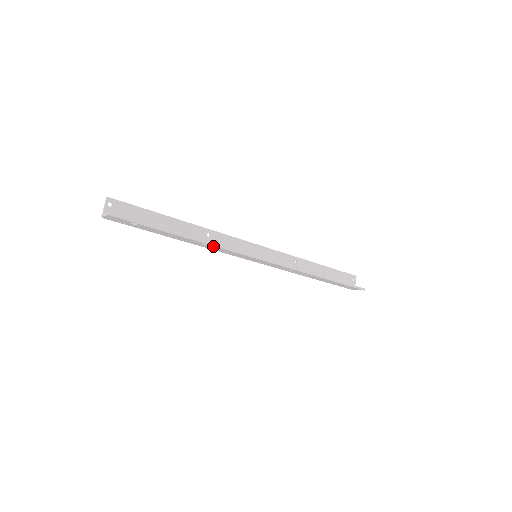
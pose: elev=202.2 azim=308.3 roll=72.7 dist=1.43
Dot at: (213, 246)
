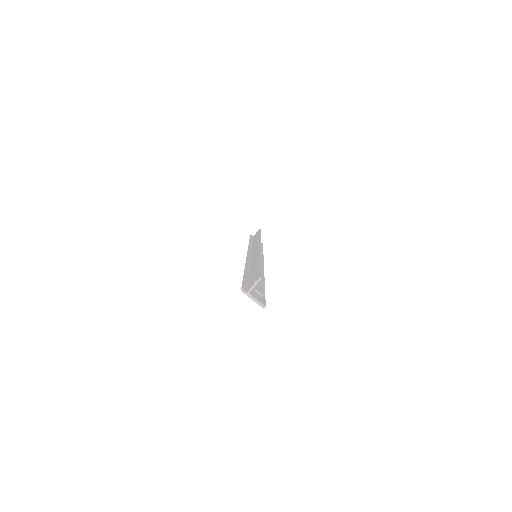
Dot at: occluded
